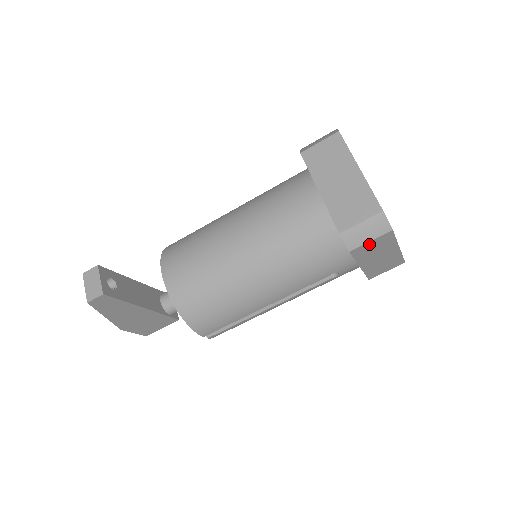
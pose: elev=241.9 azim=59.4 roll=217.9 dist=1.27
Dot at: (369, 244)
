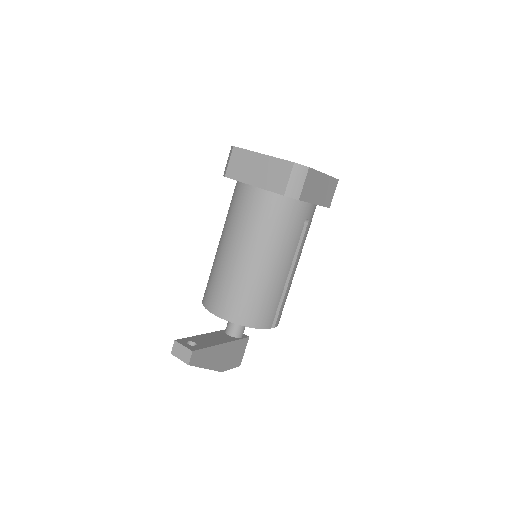
Dot at: (305, 186)
